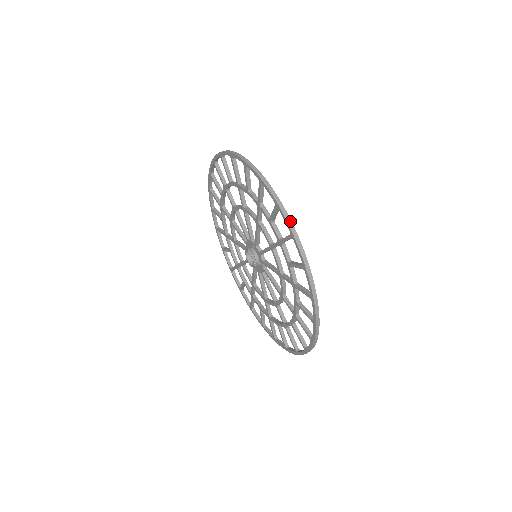
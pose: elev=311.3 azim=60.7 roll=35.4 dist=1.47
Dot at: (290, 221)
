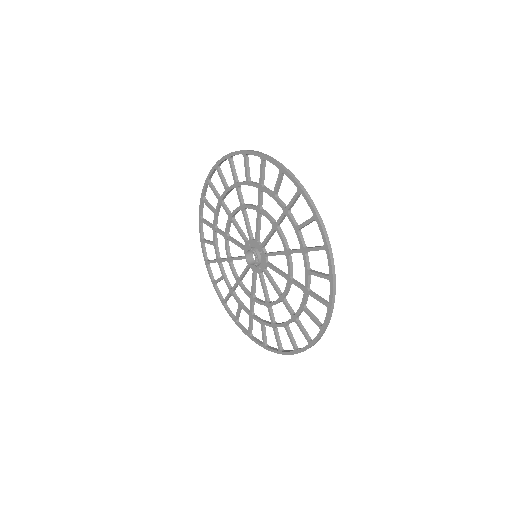
Dot at: (257, 151)
